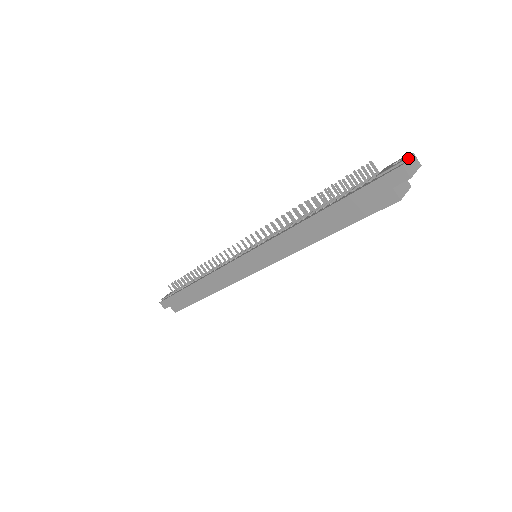
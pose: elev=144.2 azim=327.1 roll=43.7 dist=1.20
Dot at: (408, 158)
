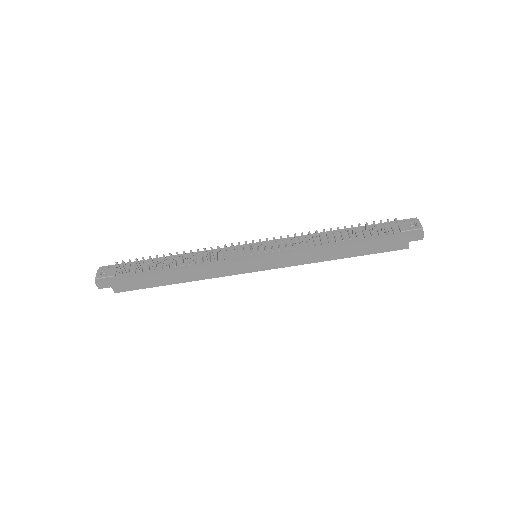
Dot at: (420, 224)
